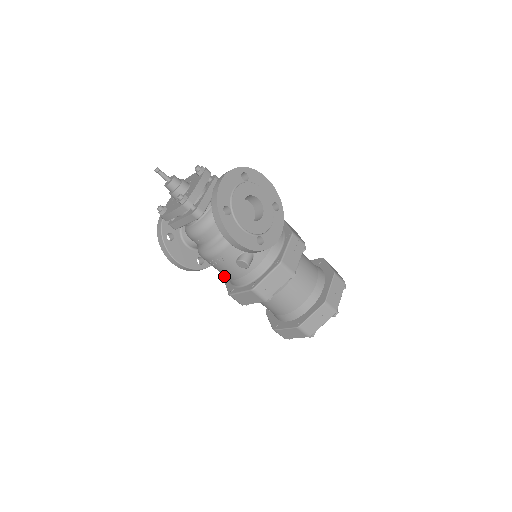
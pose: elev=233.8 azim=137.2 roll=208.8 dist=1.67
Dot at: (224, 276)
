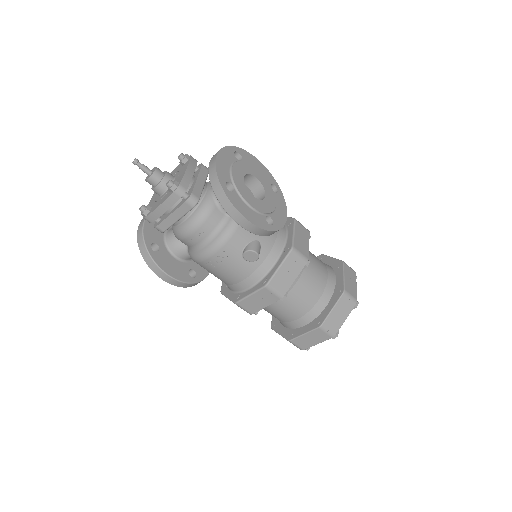
Dot at: occluded
